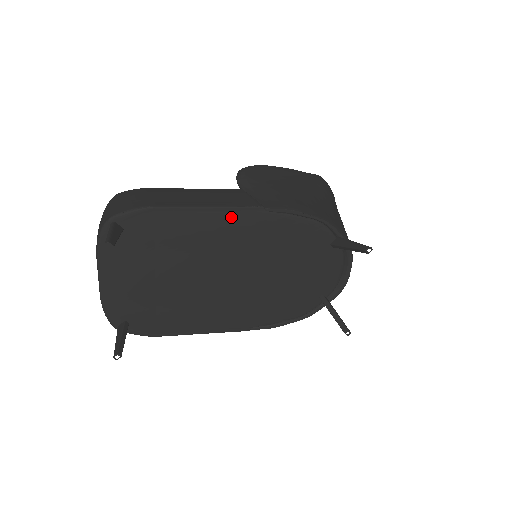
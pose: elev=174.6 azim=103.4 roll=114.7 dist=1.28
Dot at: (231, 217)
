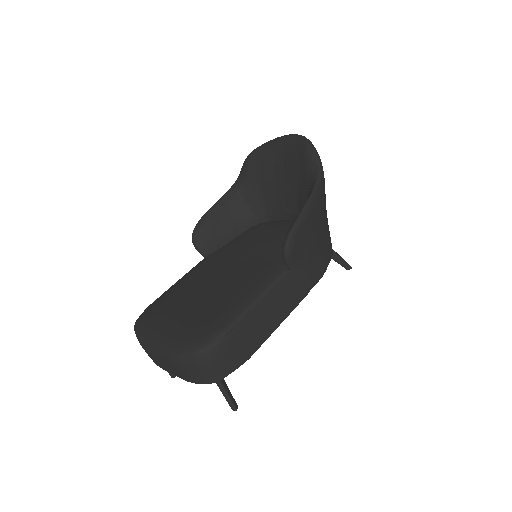
Dot at: occluded
